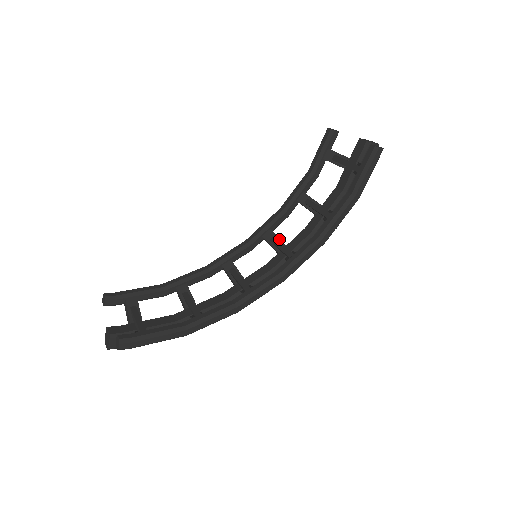
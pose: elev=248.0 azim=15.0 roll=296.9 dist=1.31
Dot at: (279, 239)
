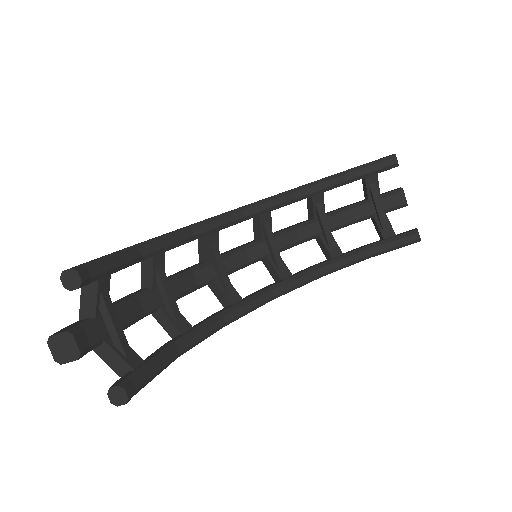
Dot at: (271, 227)
